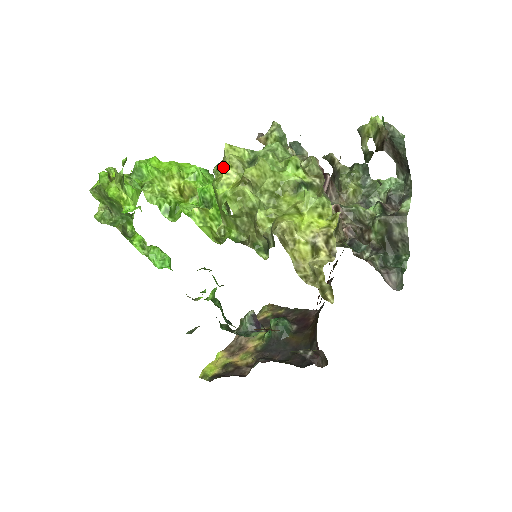
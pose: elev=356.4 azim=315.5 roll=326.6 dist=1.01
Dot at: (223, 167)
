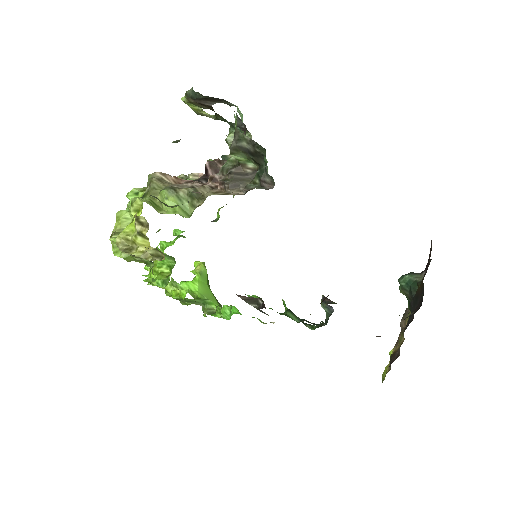
Dot at: occluded
